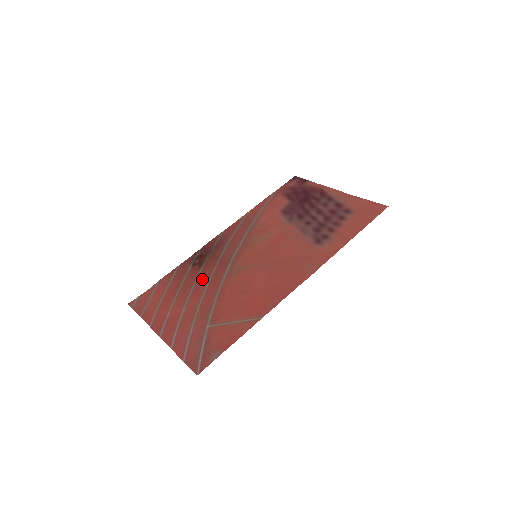
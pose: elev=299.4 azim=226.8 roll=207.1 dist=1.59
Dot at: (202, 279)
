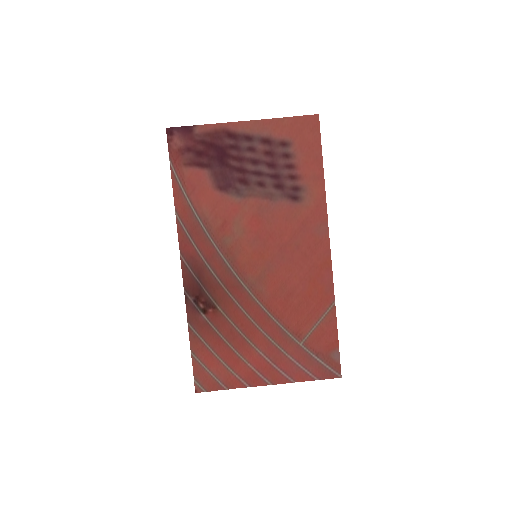
Dot at: (235, 316)
